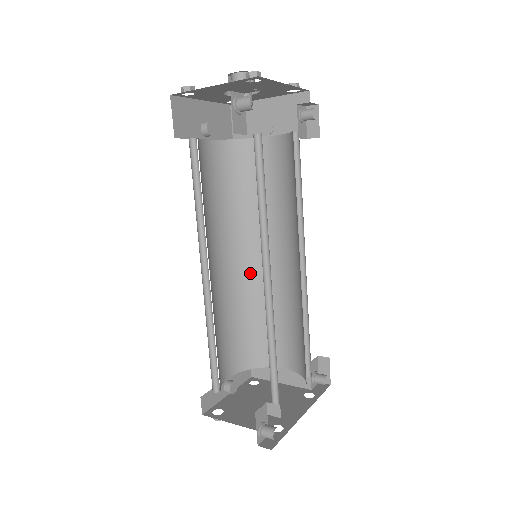
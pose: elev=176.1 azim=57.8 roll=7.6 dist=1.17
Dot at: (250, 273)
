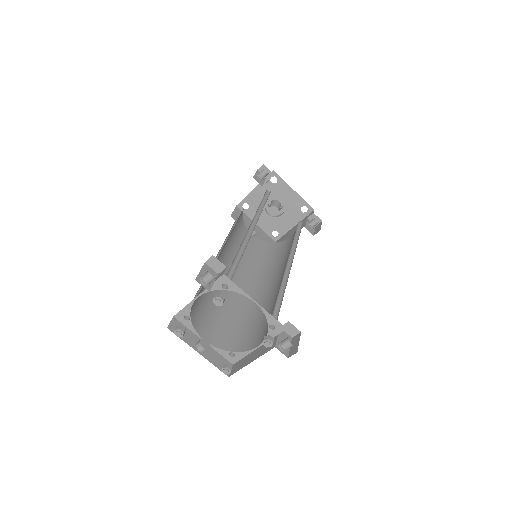
Dot at: (255, 295)
